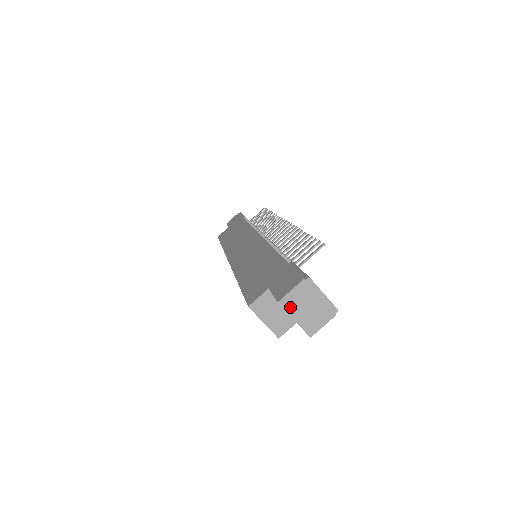
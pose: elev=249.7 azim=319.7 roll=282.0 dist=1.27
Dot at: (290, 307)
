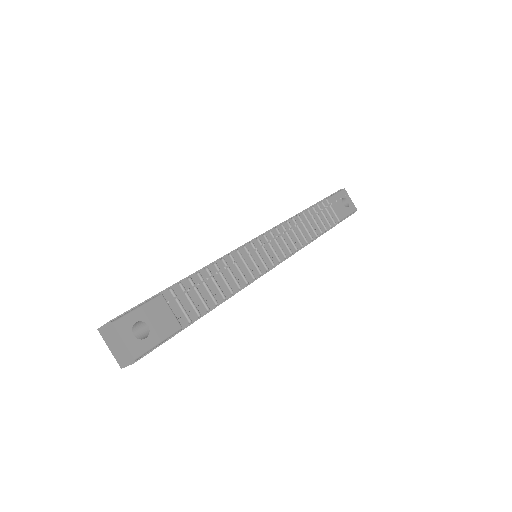
Dot at: (105, 337)
